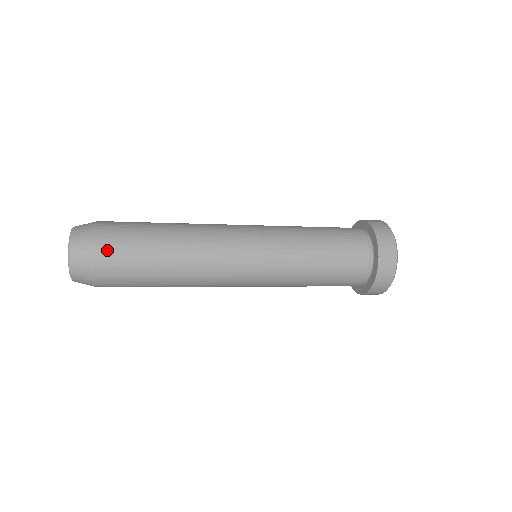
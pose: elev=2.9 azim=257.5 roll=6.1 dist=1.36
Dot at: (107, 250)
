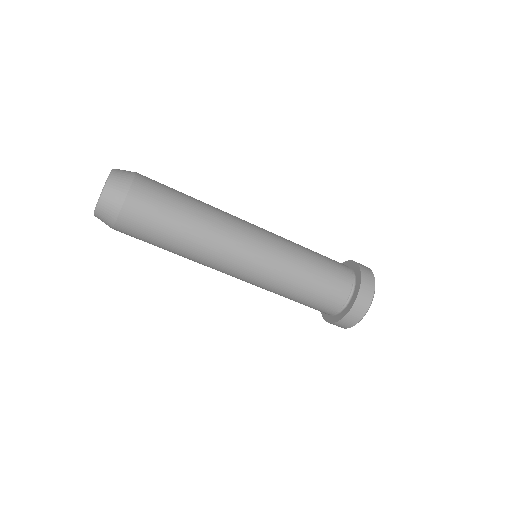
Dot at: occluded
